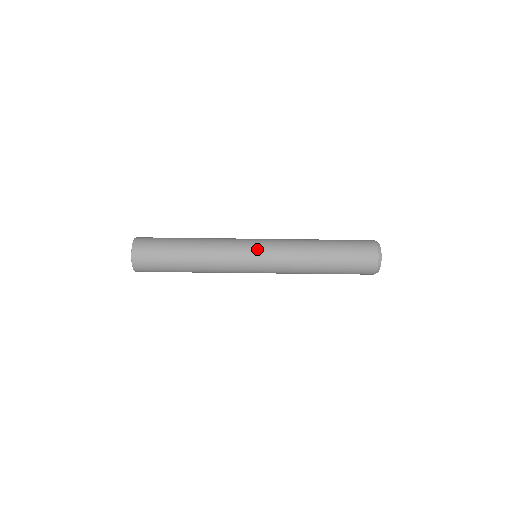
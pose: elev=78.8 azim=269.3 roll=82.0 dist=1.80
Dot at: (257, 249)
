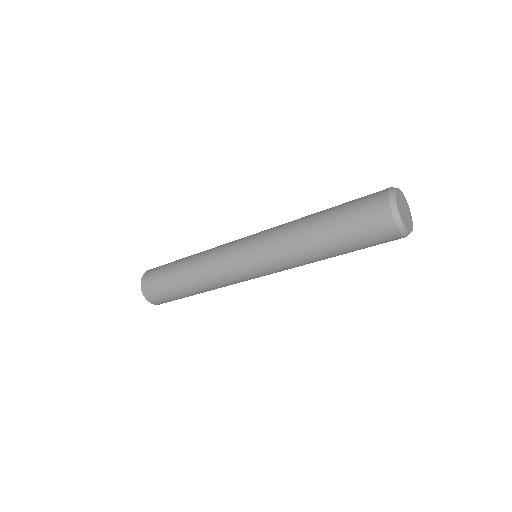
Dot at: (244, 247)
